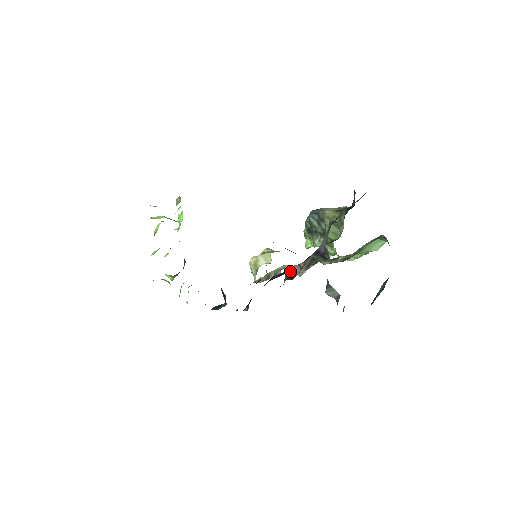
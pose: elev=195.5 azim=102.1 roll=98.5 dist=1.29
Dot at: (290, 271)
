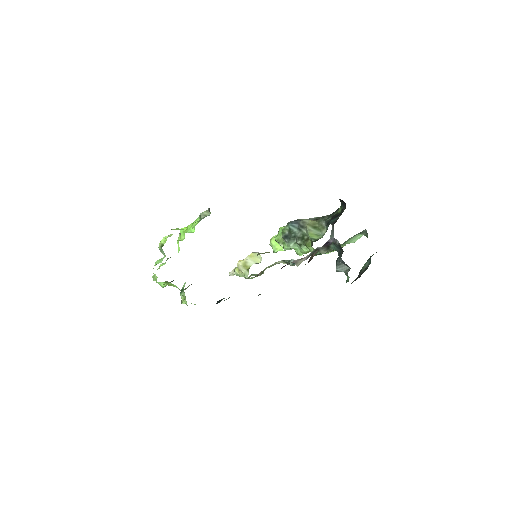
Dot at: (311, 257)
